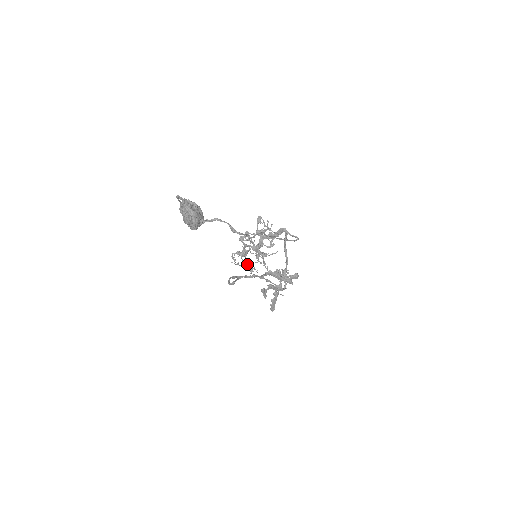
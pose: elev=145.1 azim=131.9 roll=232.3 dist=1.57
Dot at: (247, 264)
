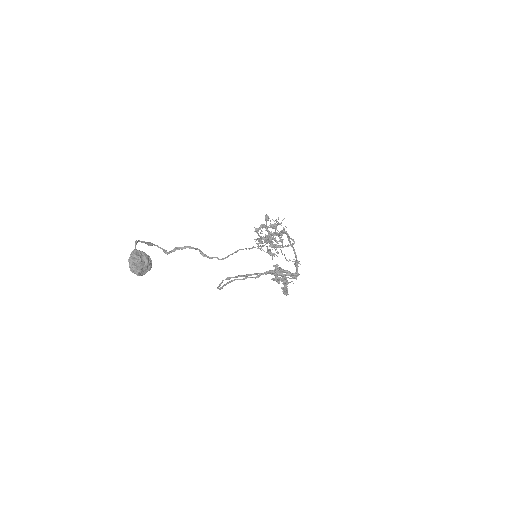
Dot at: occluded
